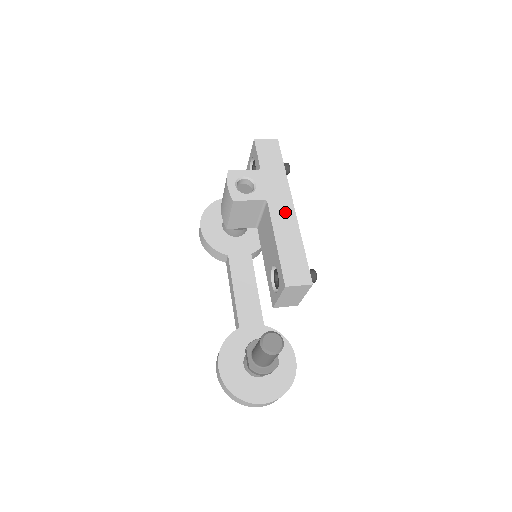
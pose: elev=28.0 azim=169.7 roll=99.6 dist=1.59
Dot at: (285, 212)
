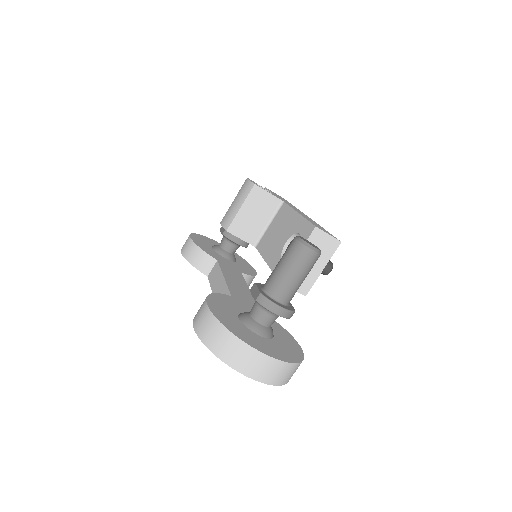
Dot at: occluded
